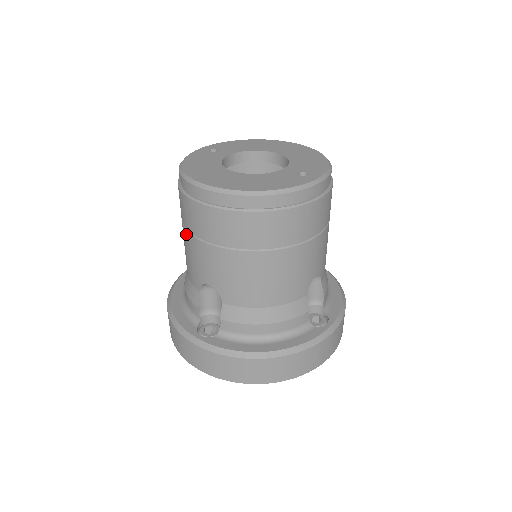
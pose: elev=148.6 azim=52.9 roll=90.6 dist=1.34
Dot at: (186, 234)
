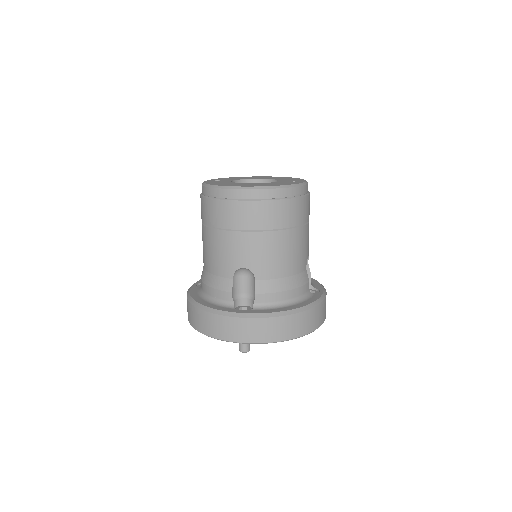
Dot at: (219, 233)
